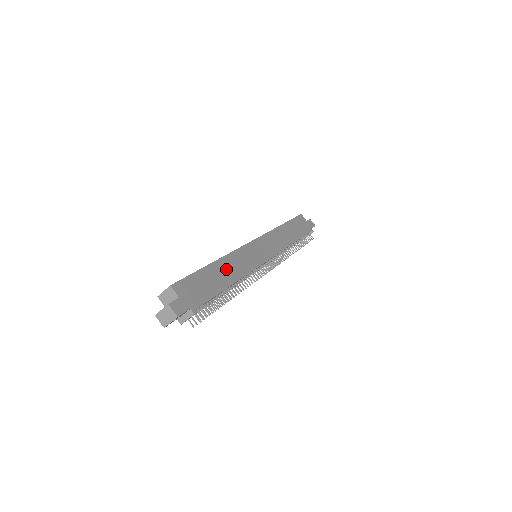
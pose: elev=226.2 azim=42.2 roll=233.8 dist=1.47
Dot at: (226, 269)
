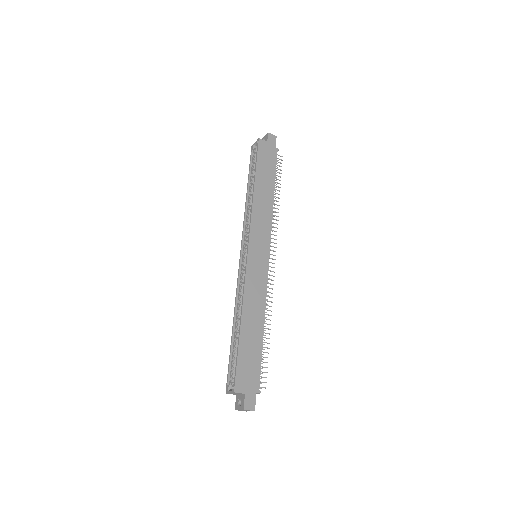
Dot at: (251, 318)
